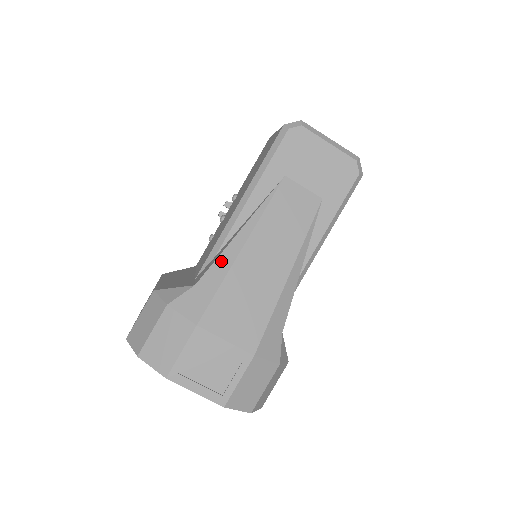
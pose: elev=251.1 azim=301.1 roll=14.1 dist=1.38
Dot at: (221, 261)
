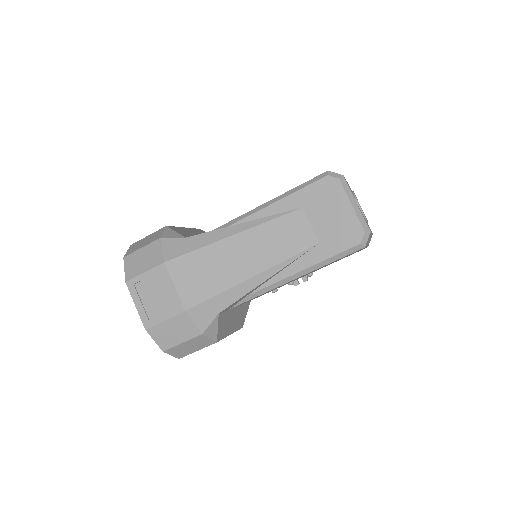
Dot at: (213, 234)
